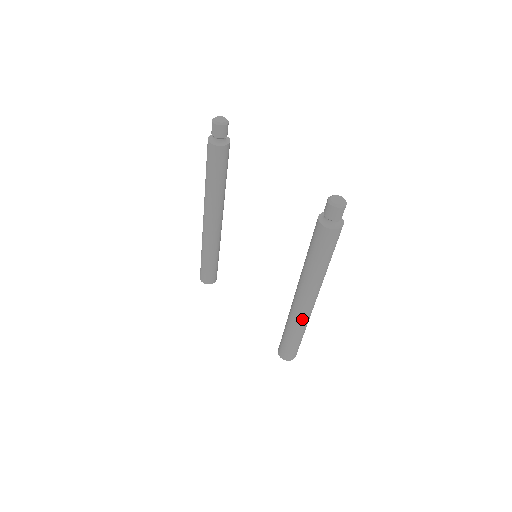
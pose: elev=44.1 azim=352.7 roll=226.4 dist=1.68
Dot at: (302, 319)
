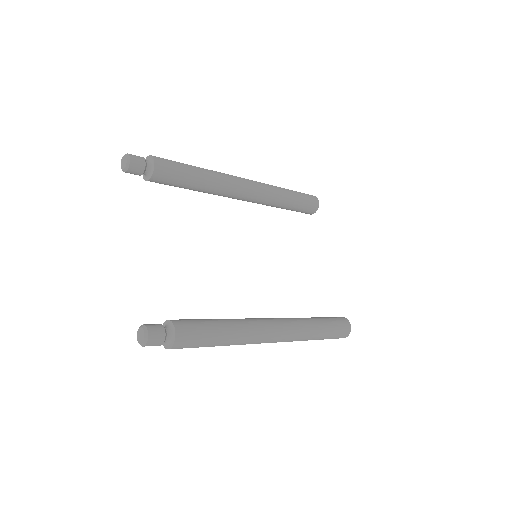
Dot at: occluded
